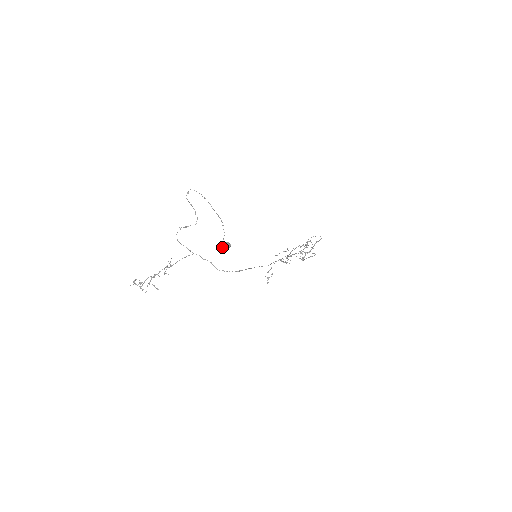
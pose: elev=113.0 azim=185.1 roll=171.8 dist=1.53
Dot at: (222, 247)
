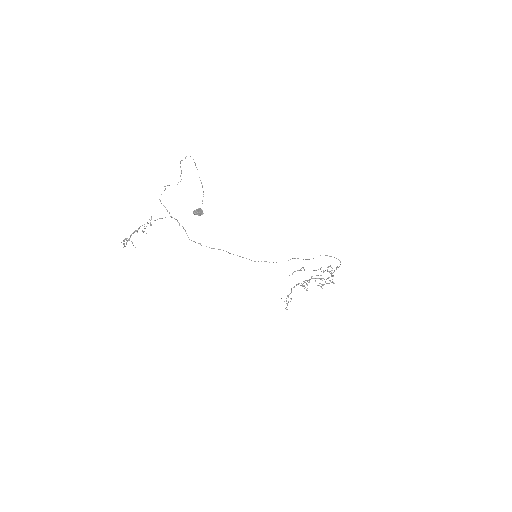
Dot at: (194, 212)
